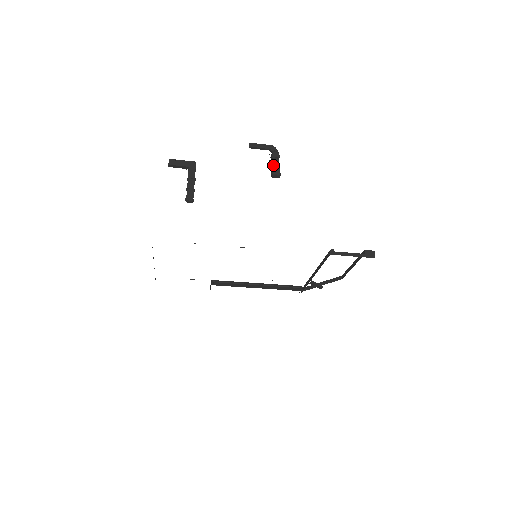
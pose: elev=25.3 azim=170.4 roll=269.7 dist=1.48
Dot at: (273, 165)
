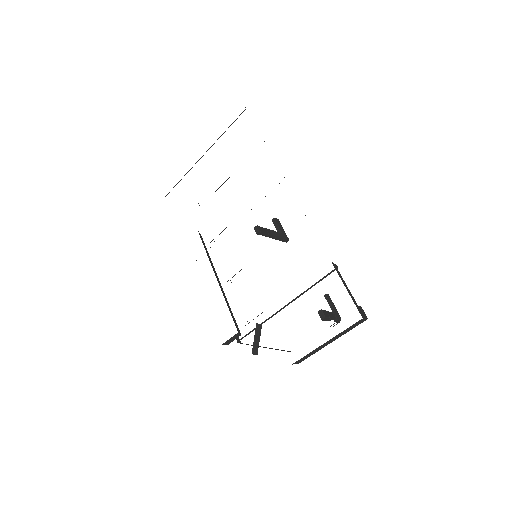
Dot at: (328, 312)
